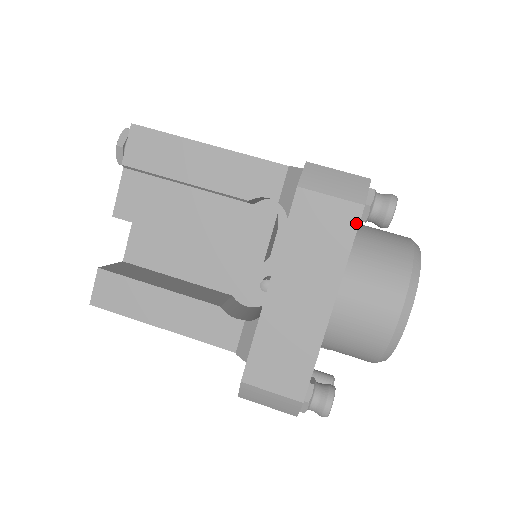
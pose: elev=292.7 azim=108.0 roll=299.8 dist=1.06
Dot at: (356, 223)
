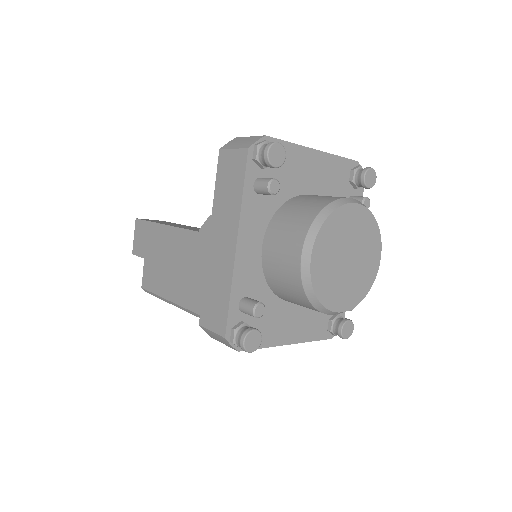
Dot at: (350, 159)
